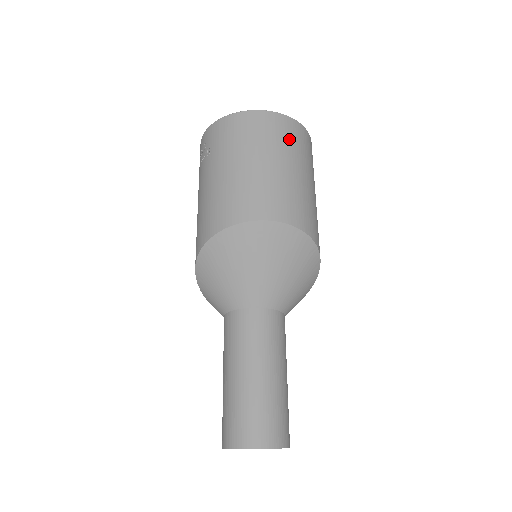
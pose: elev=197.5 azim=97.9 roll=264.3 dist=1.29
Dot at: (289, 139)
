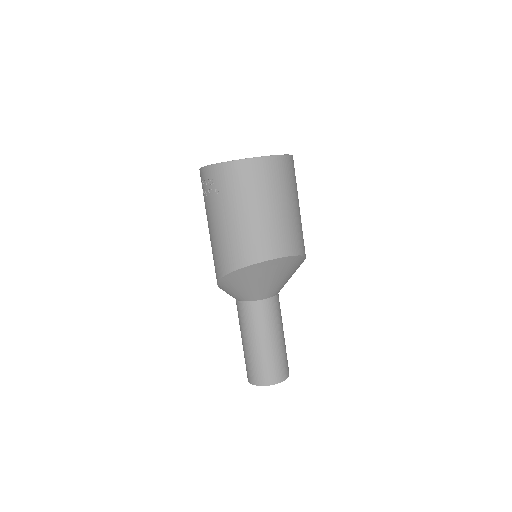
Dot at: (284, 179)
